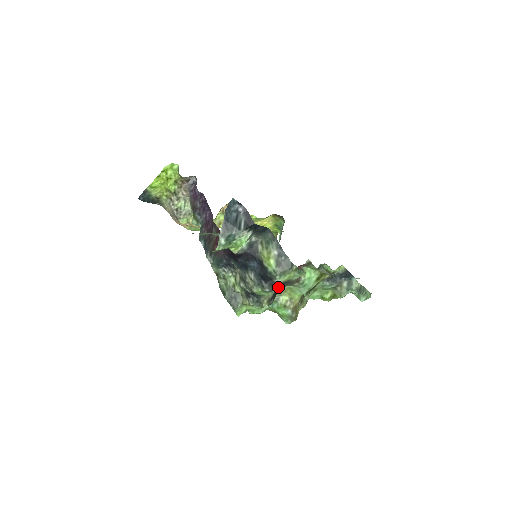
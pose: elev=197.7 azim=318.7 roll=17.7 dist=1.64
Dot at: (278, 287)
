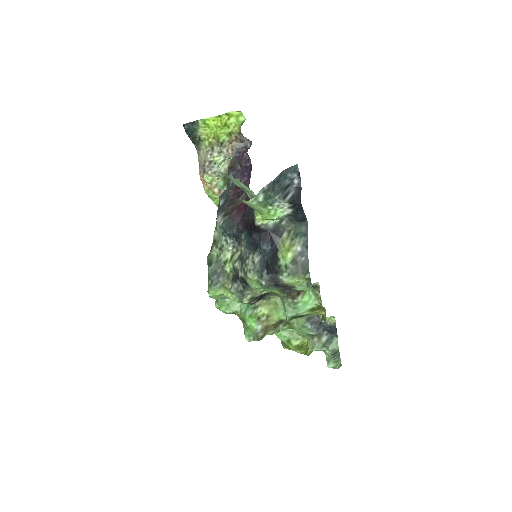
Dot at: (274, 288)
